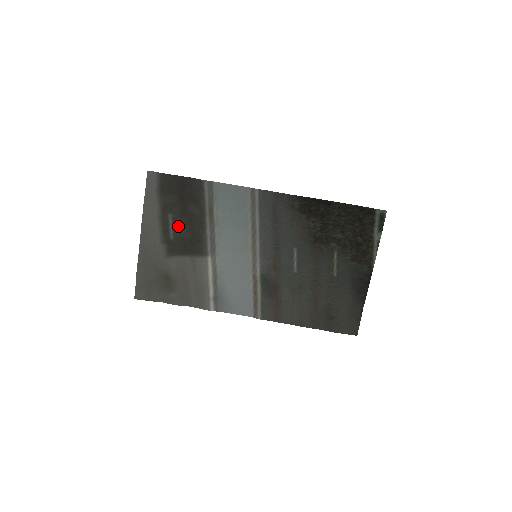
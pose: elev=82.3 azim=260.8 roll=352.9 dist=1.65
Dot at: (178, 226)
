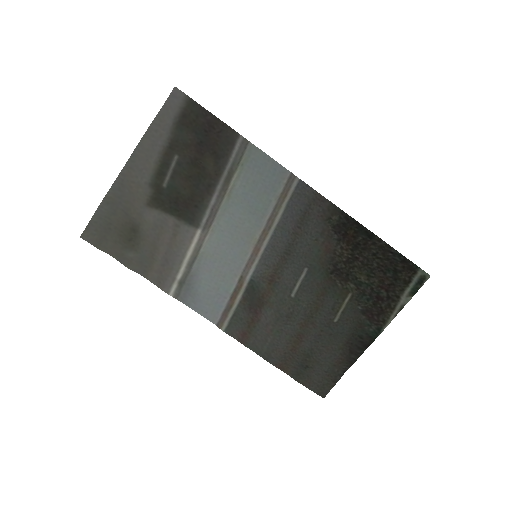
Dot at: (180, 175)
